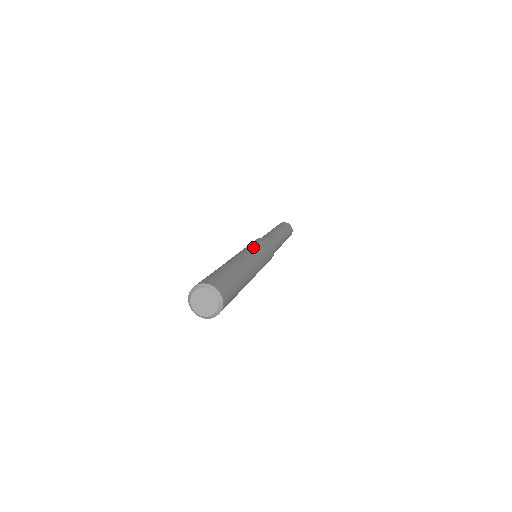
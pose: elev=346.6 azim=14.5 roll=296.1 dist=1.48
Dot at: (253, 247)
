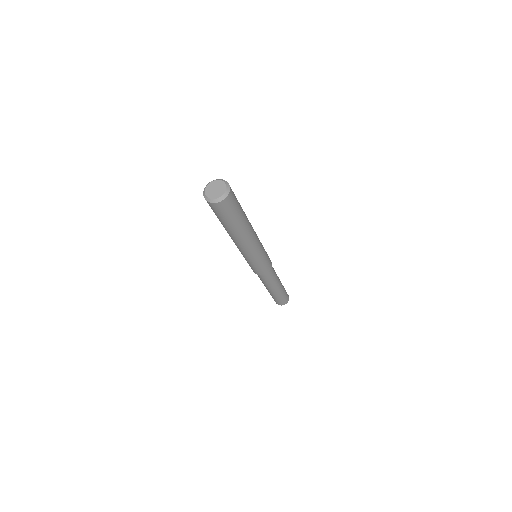
Dot at: occluded
